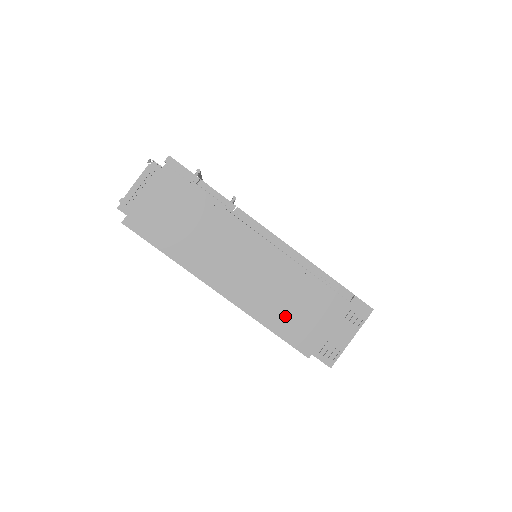
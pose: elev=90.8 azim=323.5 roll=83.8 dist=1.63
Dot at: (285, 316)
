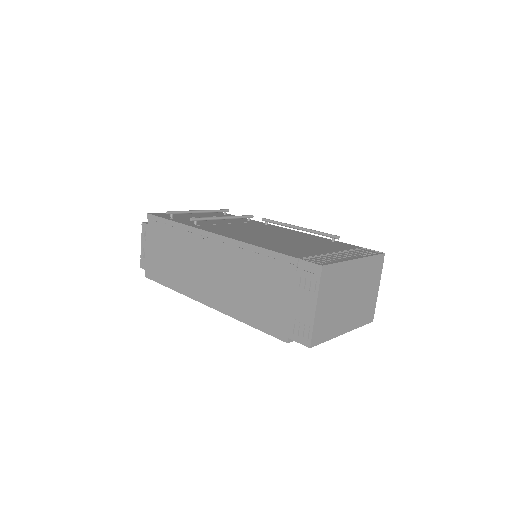
Dot at: (253, 307)
